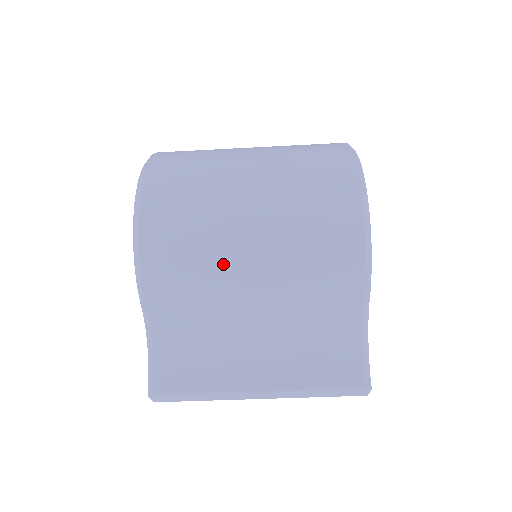
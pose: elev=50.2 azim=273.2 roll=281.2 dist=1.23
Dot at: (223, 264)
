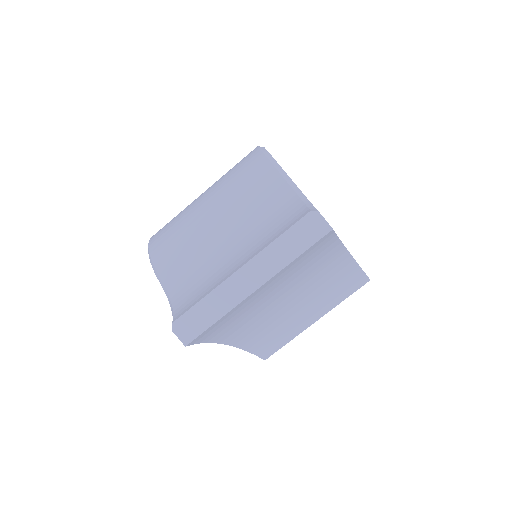
Dot at: (192, 220)
